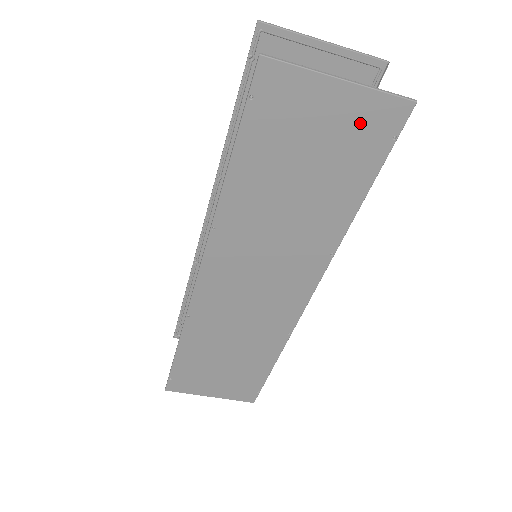
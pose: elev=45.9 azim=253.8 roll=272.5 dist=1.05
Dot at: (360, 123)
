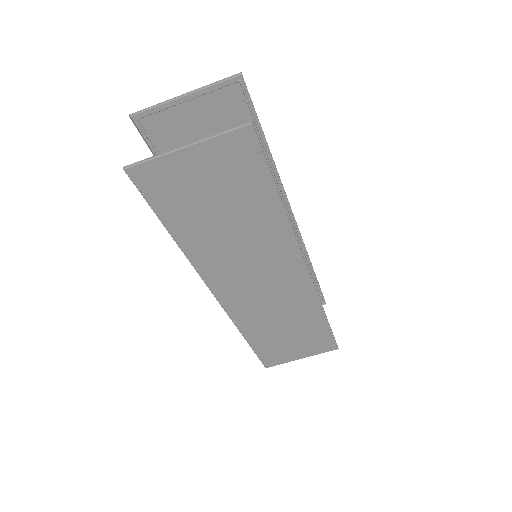
Dot at: (226, 160)
